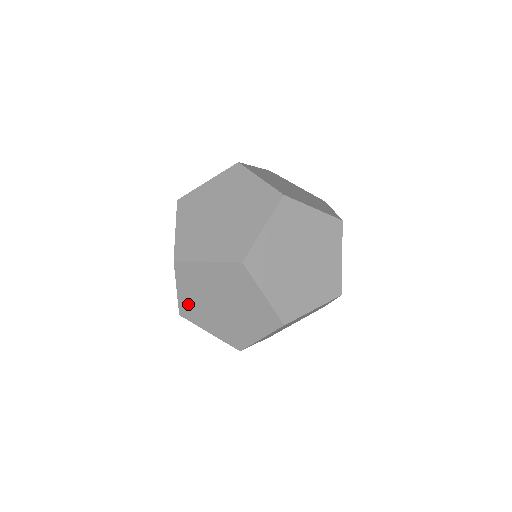
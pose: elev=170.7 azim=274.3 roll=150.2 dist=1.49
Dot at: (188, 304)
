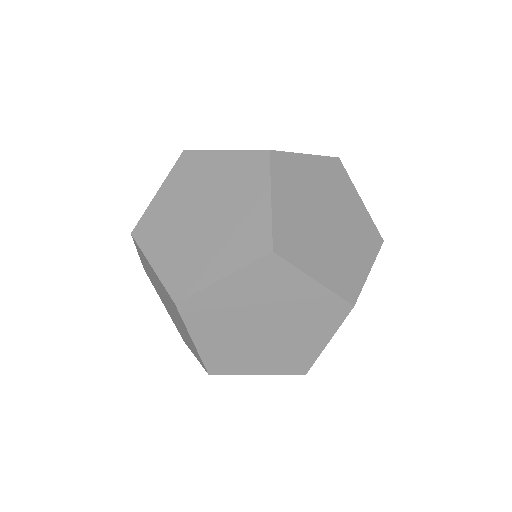
Dot at: occluded
